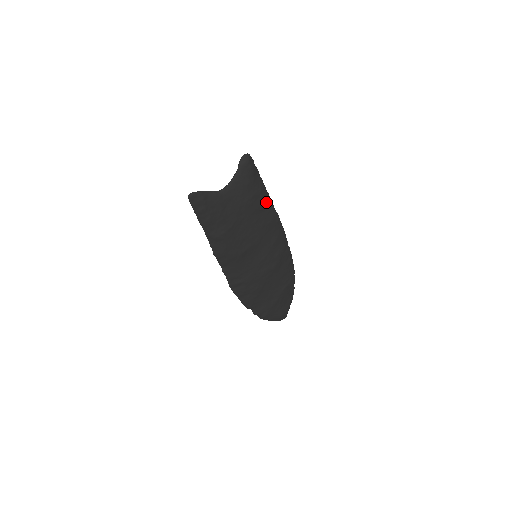
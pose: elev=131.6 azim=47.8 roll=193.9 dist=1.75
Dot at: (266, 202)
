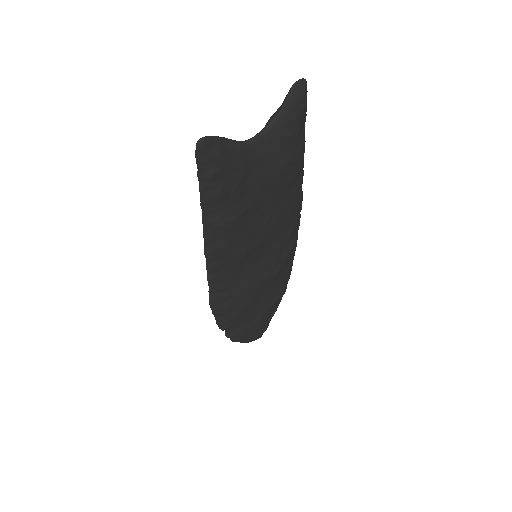
Dot at: (299, 172)
